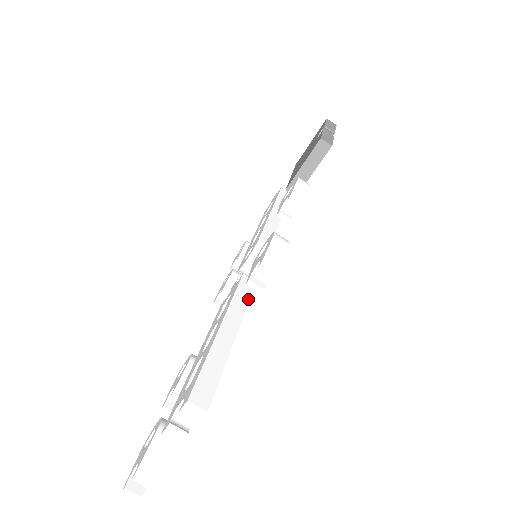
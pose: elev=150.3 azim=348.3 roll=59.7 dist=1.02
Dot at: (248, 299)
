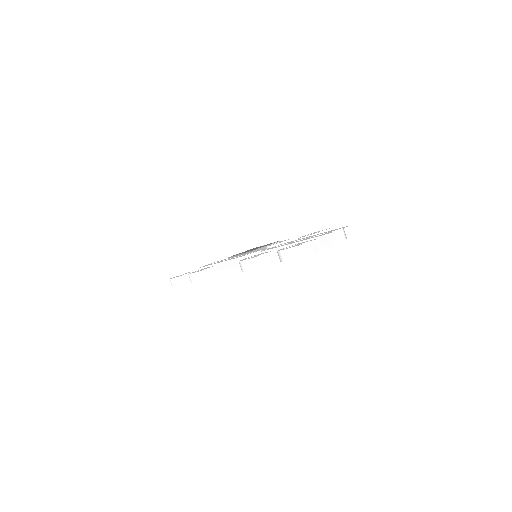
Dot at: occluded
